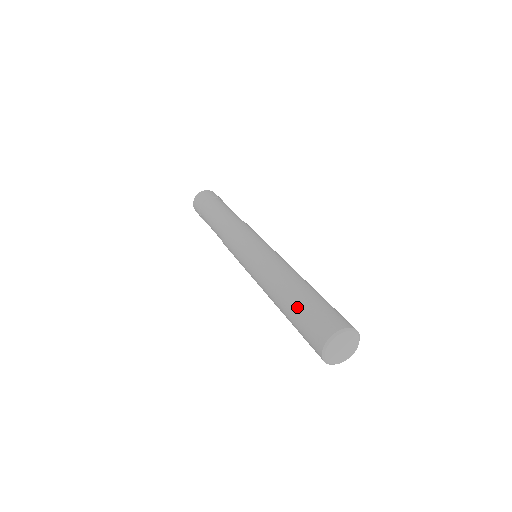
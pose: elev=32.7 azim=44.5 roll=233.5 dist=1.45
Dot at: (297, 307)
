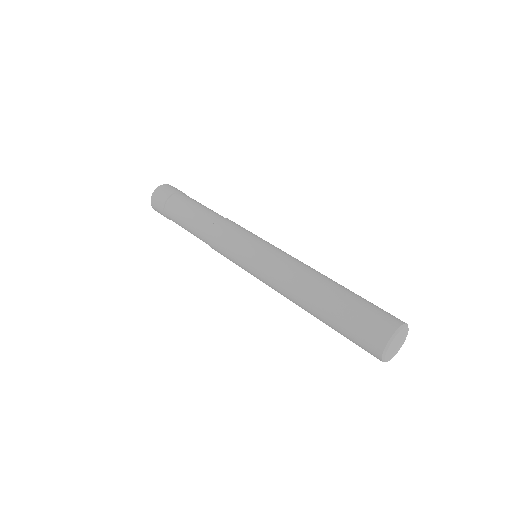
Dot at: (336, 316)
